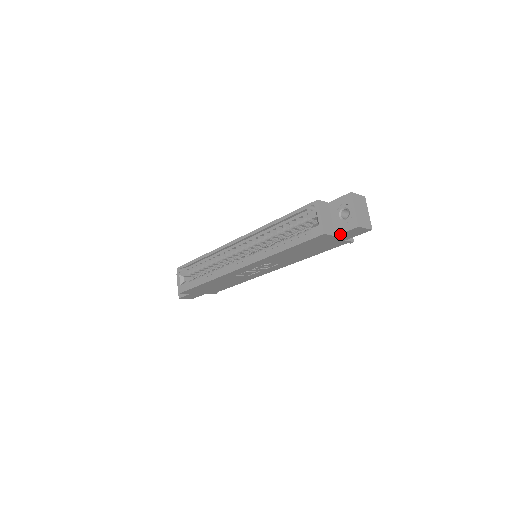
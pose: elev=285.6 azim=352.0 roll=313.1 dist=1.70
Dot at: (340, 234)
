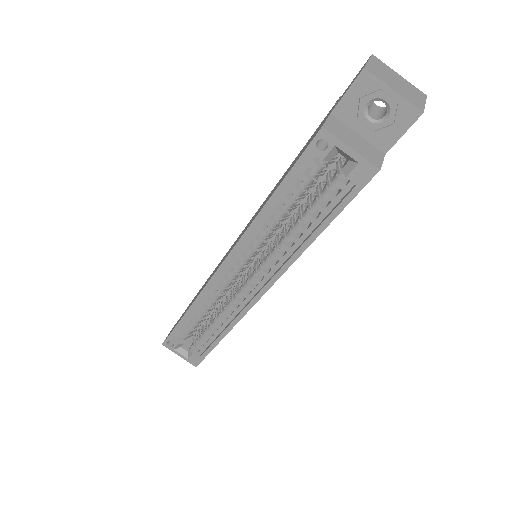
Dot at: (392, 146)
